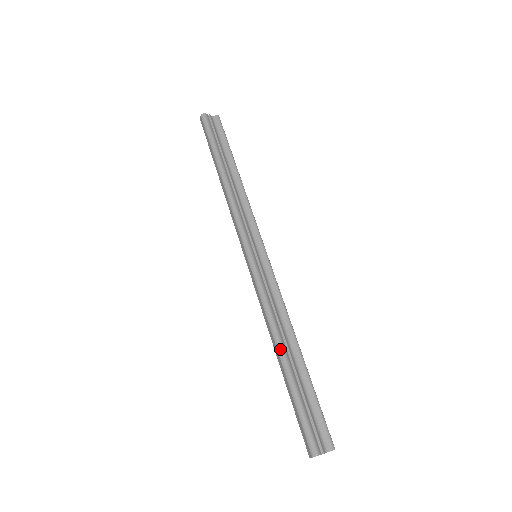
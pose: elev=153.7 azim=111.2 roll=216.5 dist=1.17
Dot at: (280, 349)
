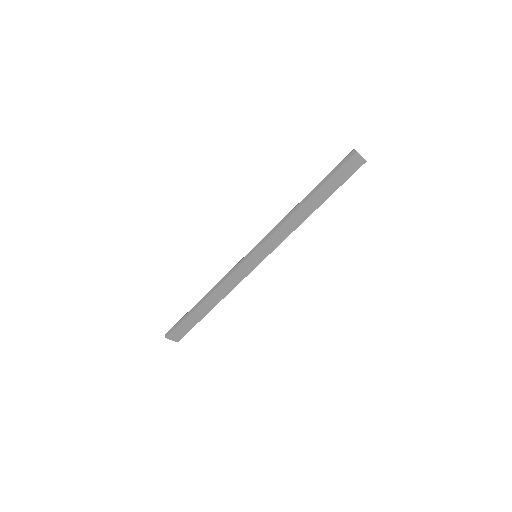
Dot at: (301, 201)
